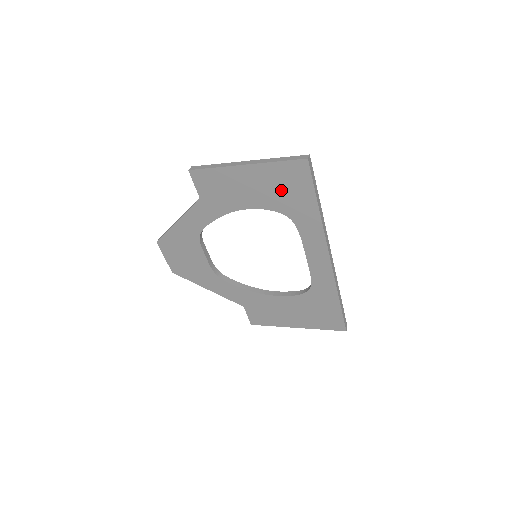
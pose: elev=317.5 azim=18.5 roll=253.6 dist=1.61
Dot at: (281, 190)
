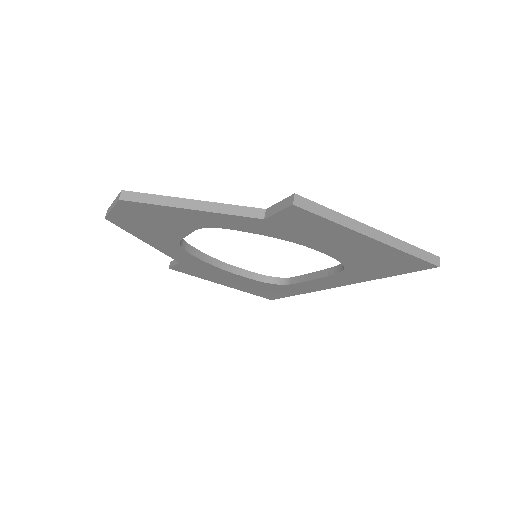
Dot at: (374, 260)
